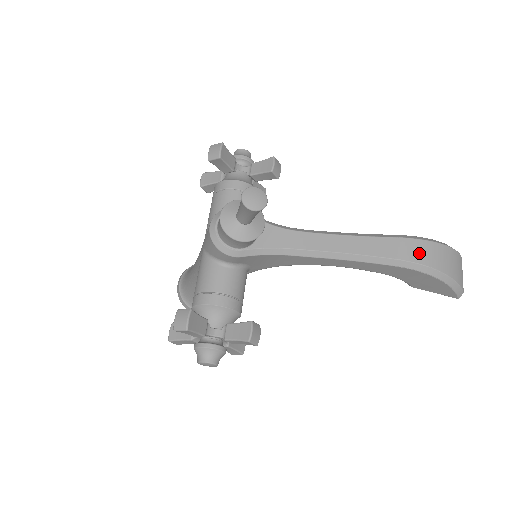
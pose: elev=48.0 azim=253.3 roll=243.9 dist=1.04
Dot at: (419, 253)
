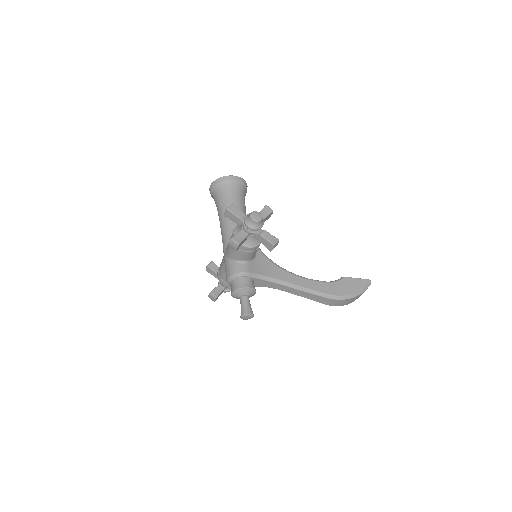
Dot at: (336, 303)
